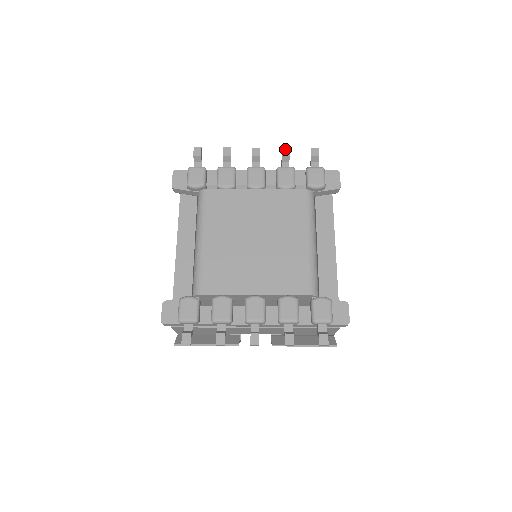
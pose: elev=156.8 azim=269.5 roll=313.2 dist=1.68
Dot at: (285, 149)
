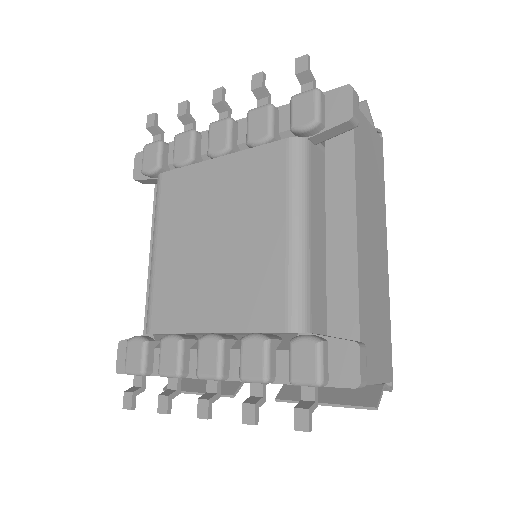
Dot at: (256, 76)
